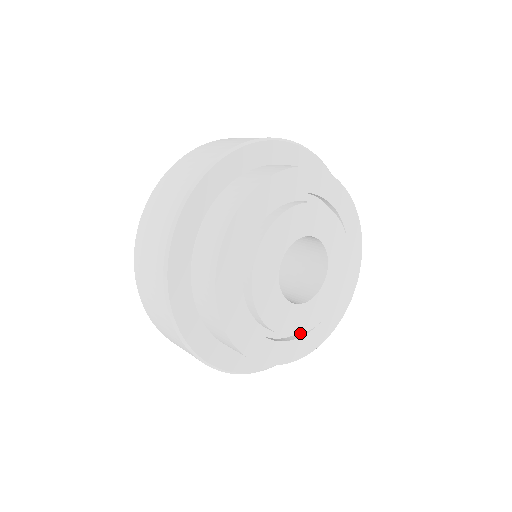
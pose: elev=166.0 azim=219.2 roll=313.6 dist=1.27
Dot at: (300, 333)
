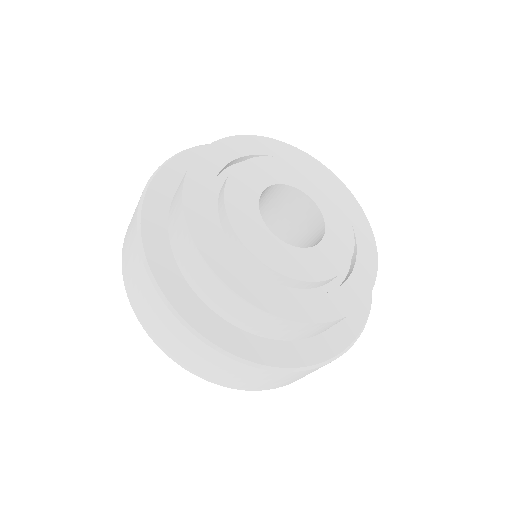
Dot at: (343, 269)
